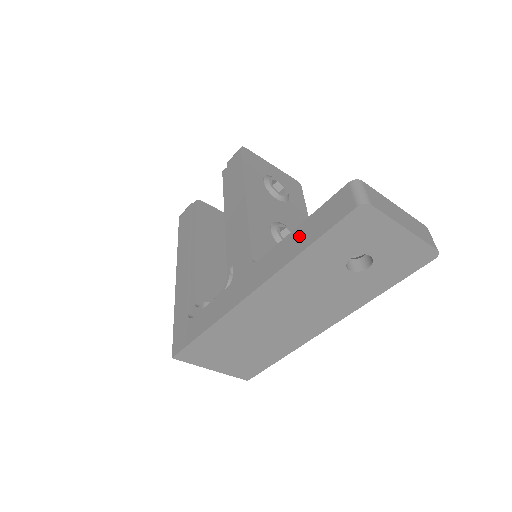
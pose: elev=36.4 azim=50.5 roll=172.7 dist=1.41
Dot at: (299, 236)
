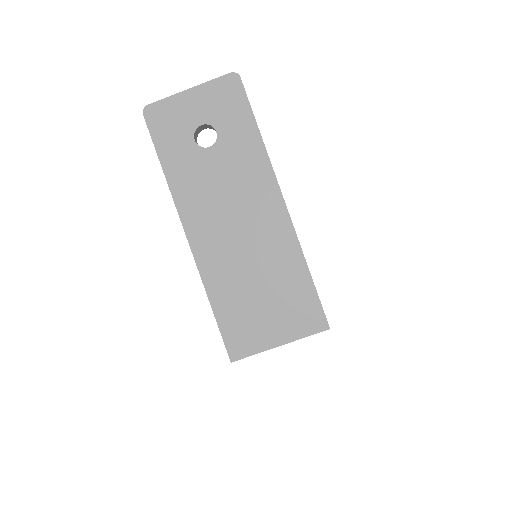
Dot at: occluded
